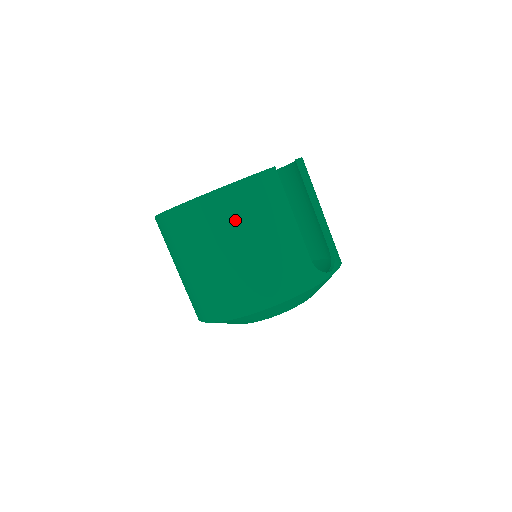
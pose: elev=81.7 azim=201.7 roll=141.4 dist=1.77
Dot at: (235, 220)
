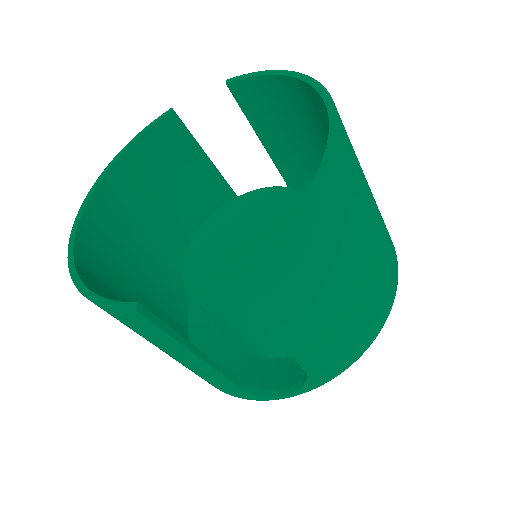
Dot at: occluded
